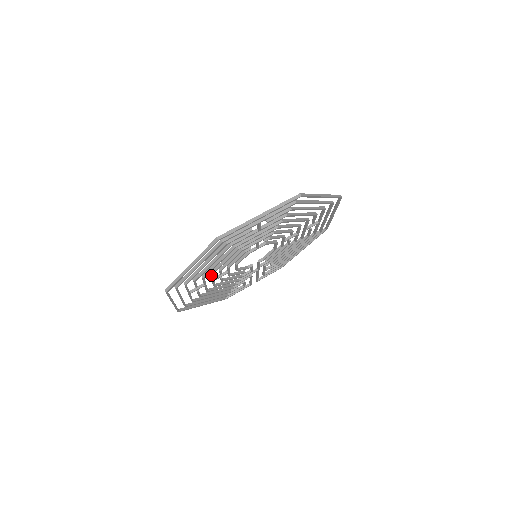
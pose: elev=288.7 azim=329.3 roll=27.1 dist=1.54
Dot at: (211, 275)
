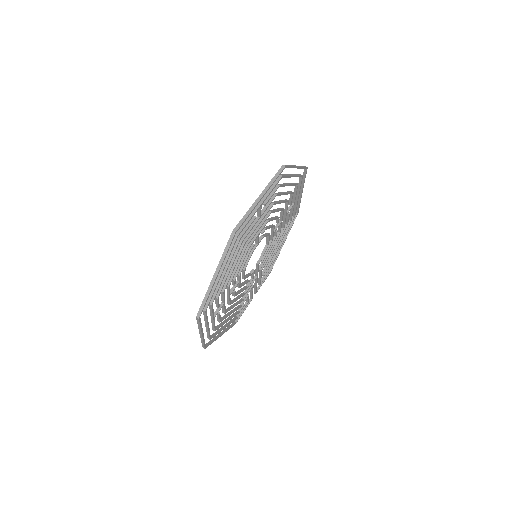
Dot at: (228, 287)
